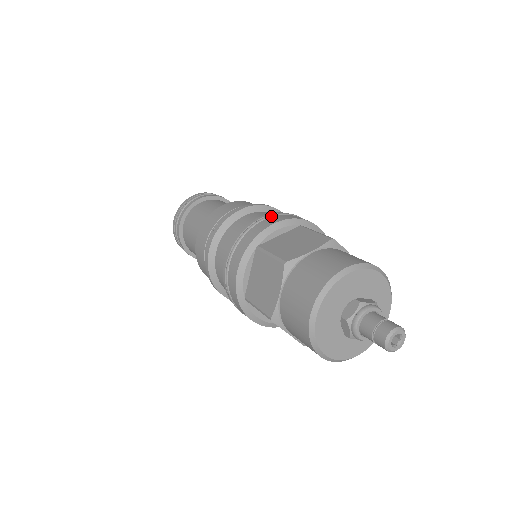
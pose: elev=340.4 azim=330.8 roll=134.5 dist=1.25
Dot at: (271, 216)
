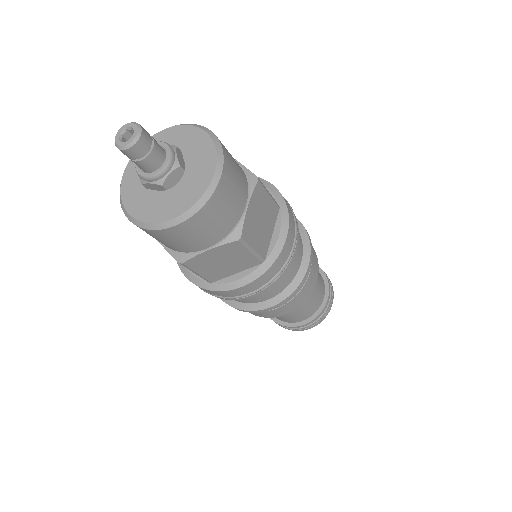
Dot at: occluded
